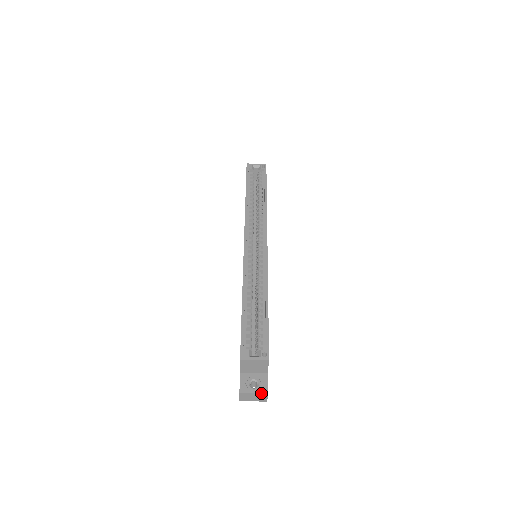
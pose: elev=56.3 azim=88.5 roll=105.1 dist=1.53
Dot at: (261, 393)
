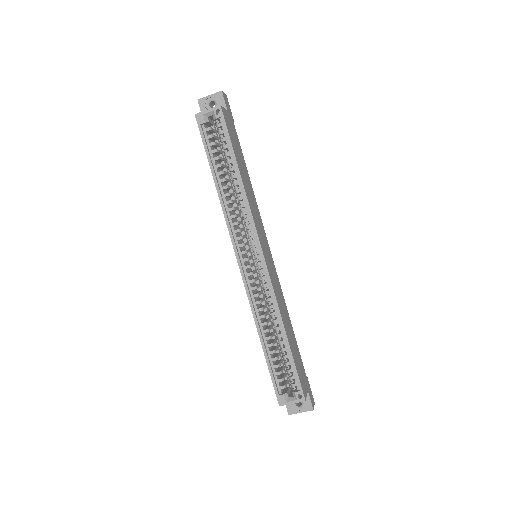
Dot at: occluded
